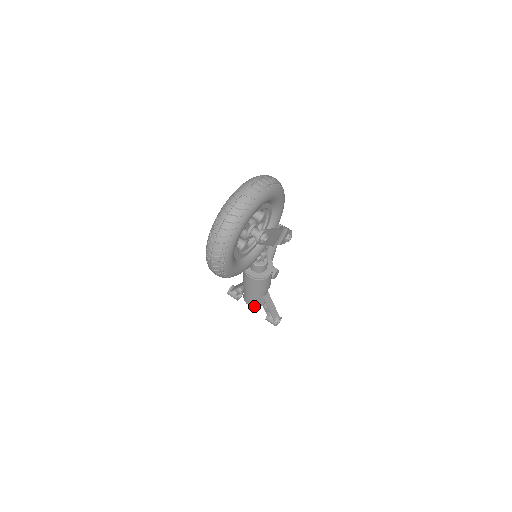
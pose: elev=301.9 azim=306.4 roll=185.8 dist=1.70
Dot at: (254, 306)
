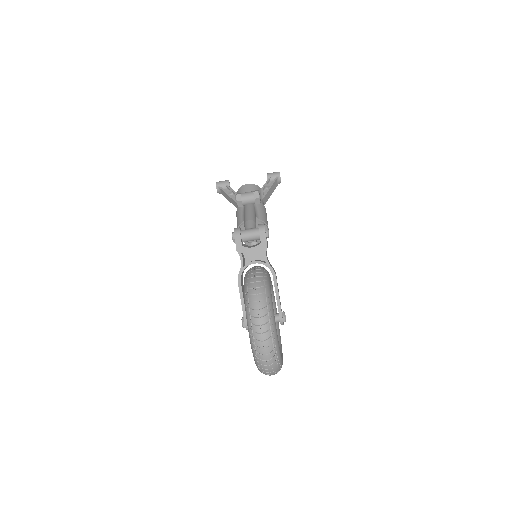
Dot at: occluded
